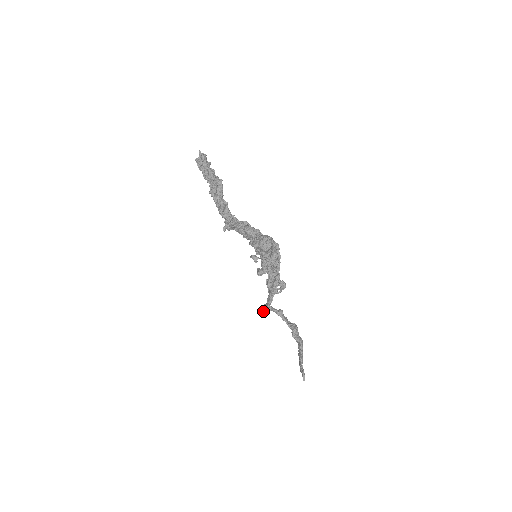
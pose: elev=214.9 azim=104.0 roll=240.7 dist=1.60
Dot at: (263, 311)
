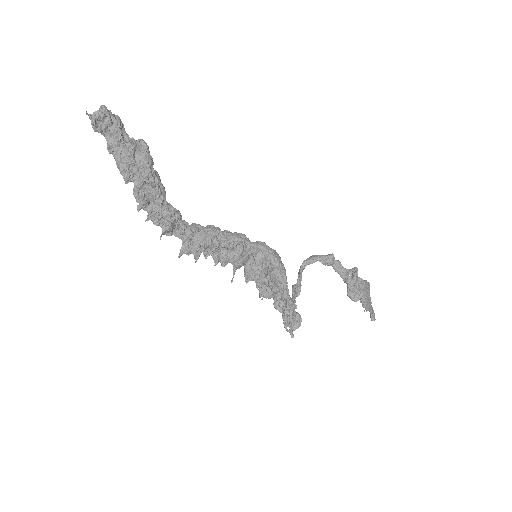
Dot at: occluded
